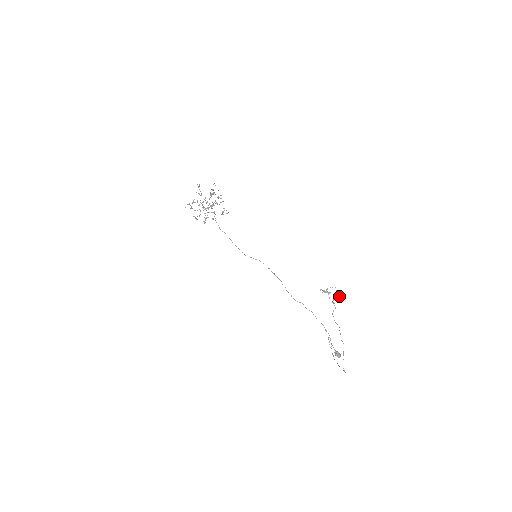
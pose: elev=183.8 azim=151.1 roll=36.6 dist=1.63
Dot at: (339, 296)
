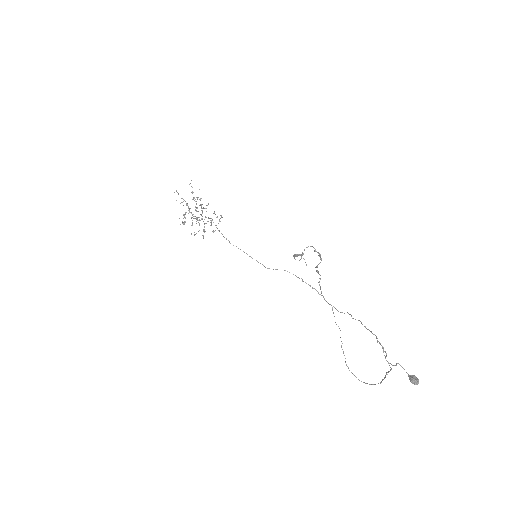
Dot at: occluded
